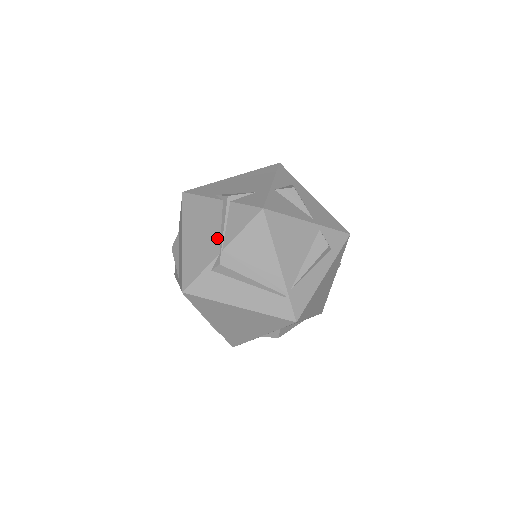
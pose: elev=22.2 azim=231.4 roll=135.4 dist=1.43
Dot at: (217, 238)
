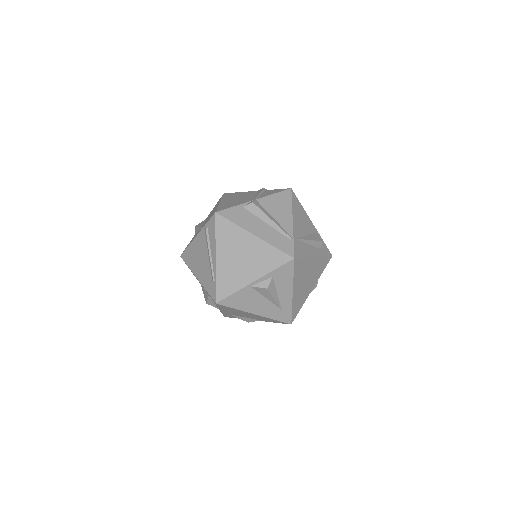
Dot at: (252, 197)
